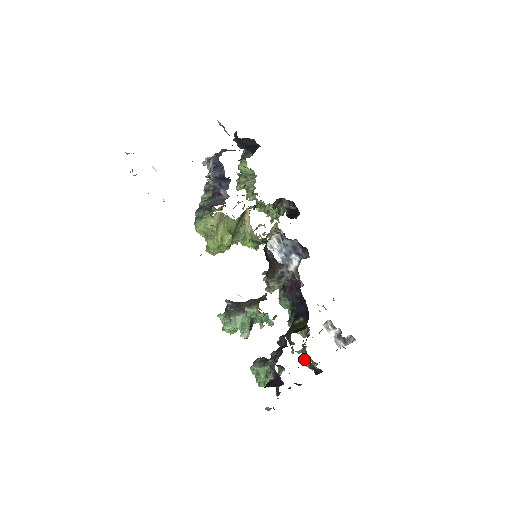
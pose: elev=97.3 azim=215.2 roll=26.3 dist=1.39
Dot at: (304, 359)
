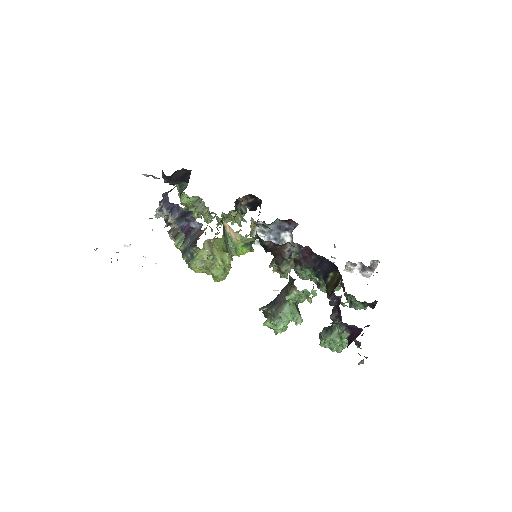
Dot at: (355, 304)
